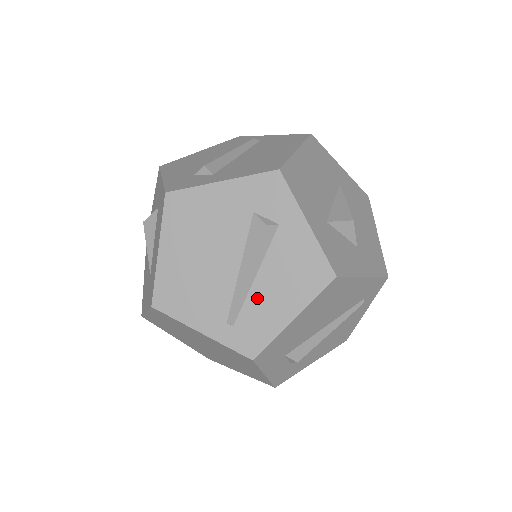
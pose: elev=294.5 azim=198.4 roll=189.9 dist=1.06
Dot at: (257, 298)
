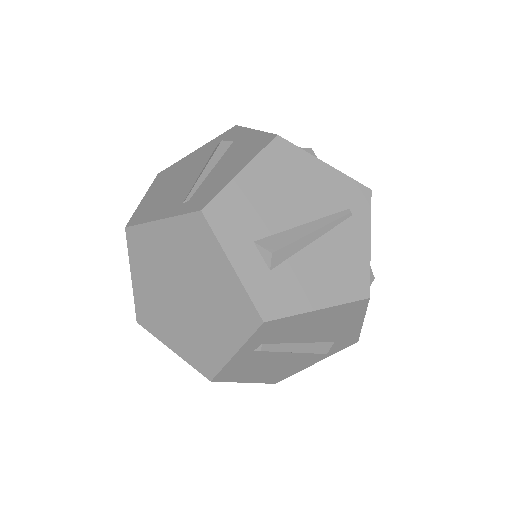
Dot at: (211, 178)
